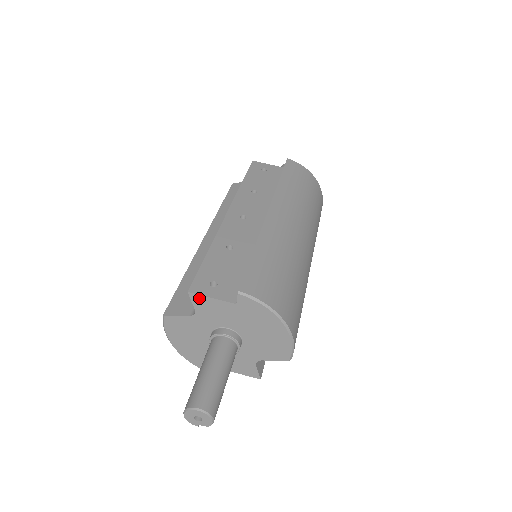
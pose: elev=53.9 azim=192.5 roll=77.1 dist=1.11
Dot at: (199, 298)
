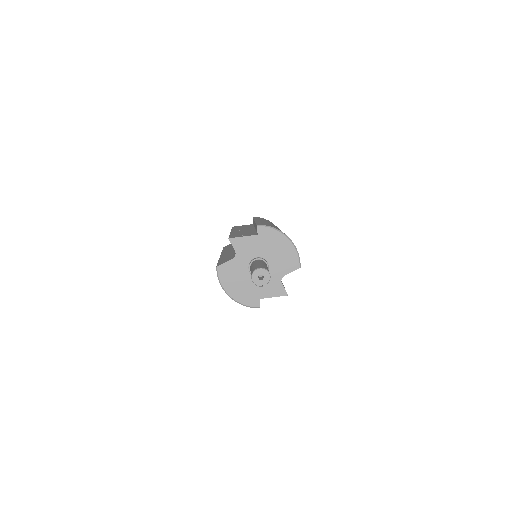
Dot at: (236, 240)
